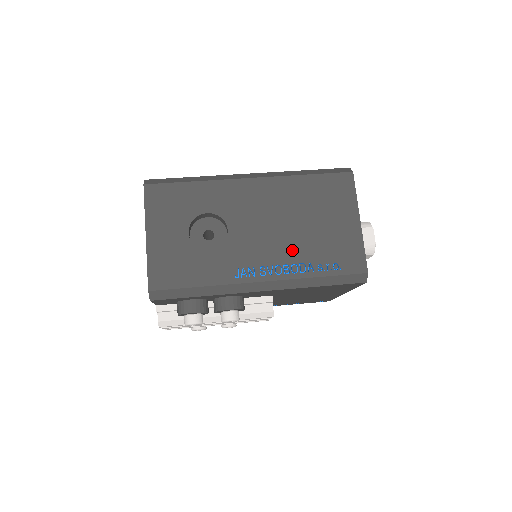
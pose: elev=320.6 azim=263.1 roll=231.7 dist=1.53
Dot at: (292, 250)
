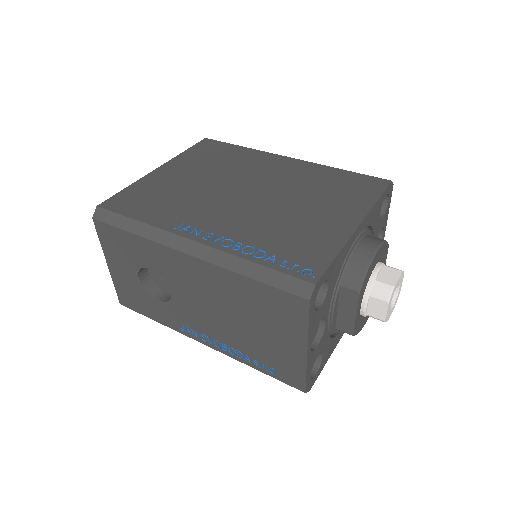
Dot at: (230, 337)
